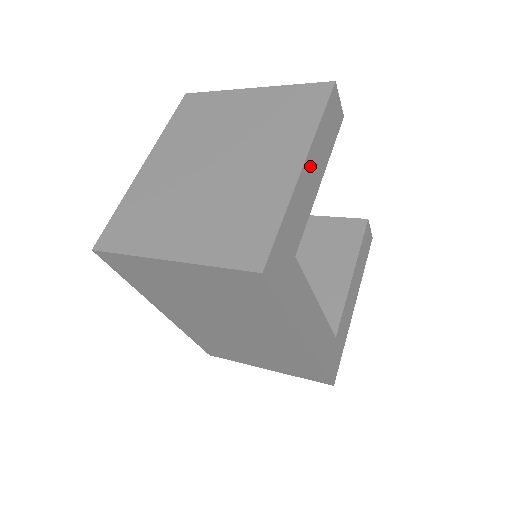
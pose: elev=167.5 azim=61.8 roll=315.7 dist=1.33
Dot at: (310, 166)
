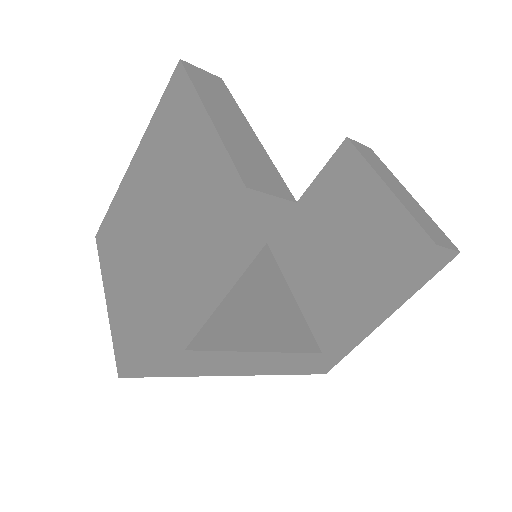
Dot at: (191, 291)
